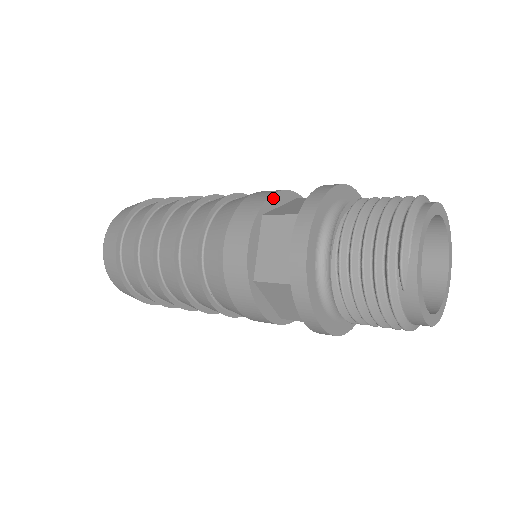
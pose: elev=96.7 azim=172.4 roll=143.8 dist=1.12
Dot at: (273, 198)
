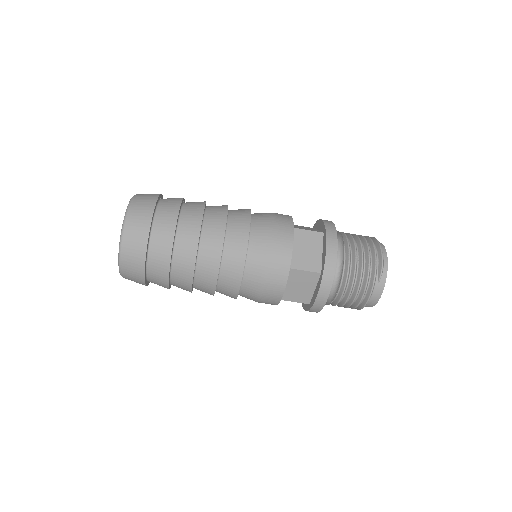
Dot at: occluded
